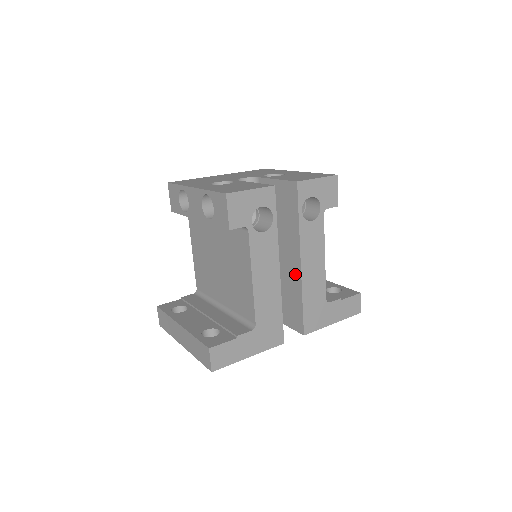
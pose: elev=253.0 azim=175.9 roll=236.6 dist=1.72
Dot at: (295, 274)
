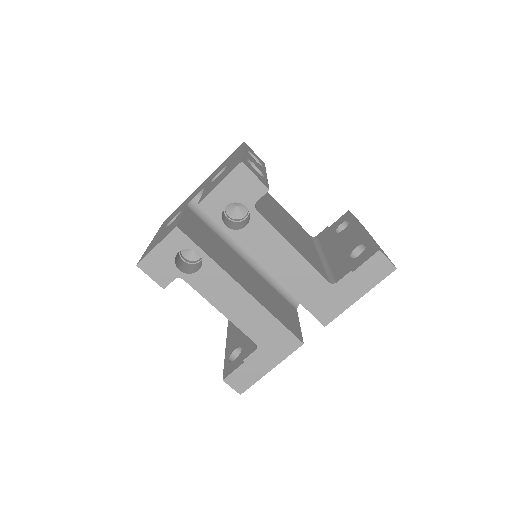
Dot at: occluded
